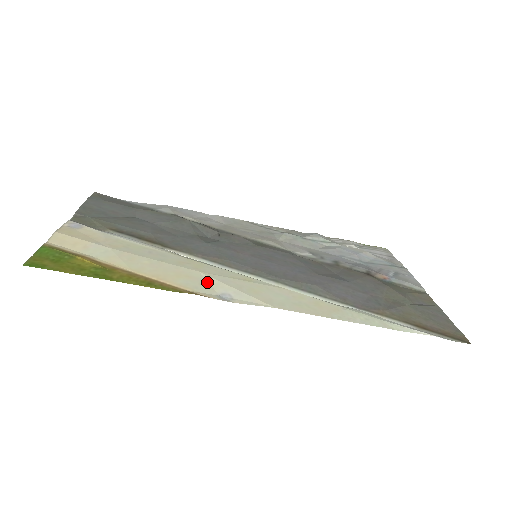
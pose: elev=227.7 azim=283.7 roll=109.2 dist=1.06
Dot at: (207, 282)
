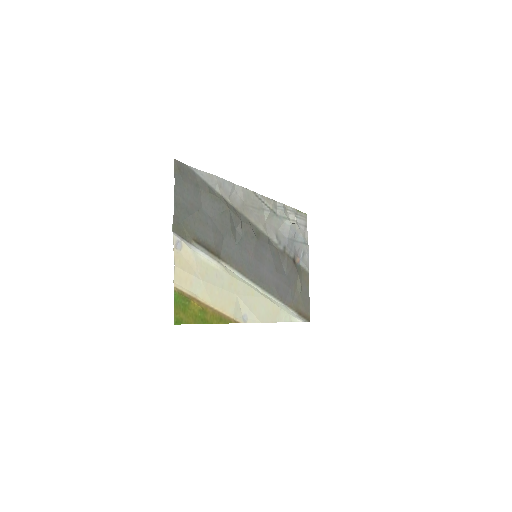
Dot at: (239, 305)
